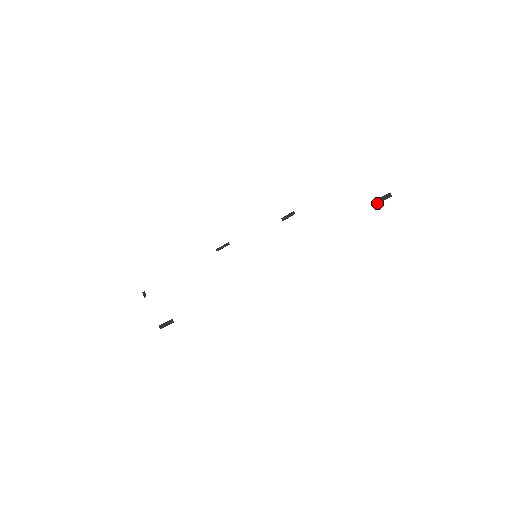
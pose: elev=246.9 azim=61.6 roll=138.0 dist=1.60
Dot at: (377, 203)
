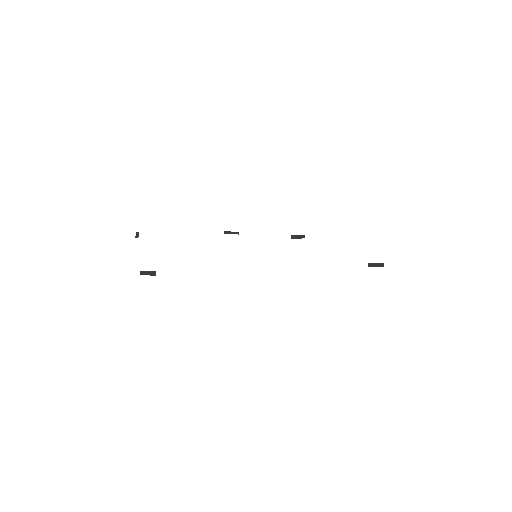
Dot at: (370, 266)
